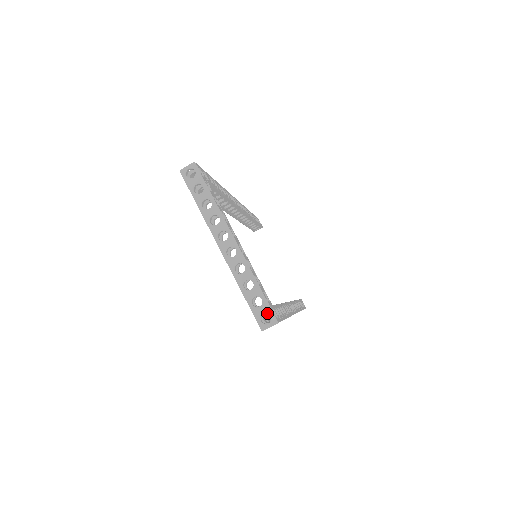
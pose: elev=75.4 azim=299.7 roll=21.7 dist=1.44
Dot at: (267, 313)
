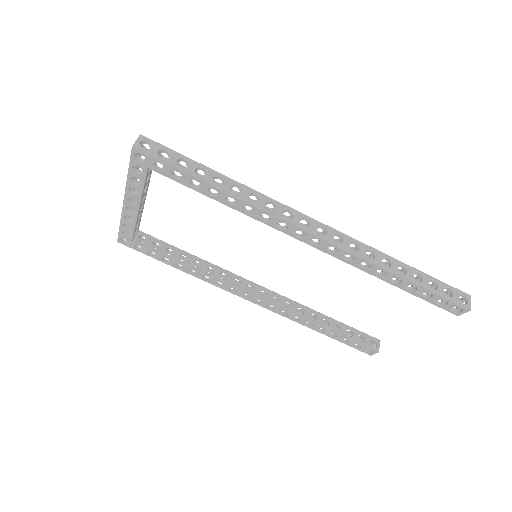
Dot at: occluded
